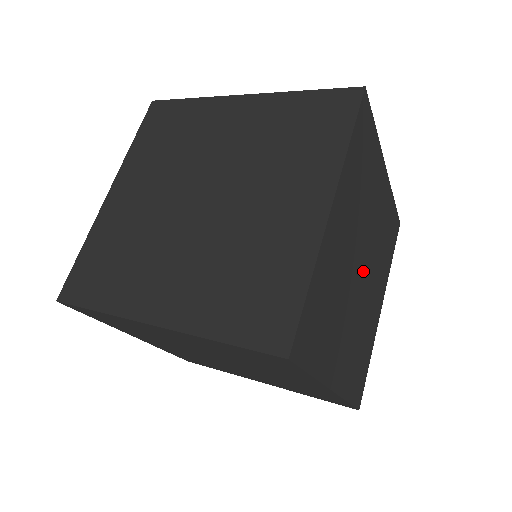
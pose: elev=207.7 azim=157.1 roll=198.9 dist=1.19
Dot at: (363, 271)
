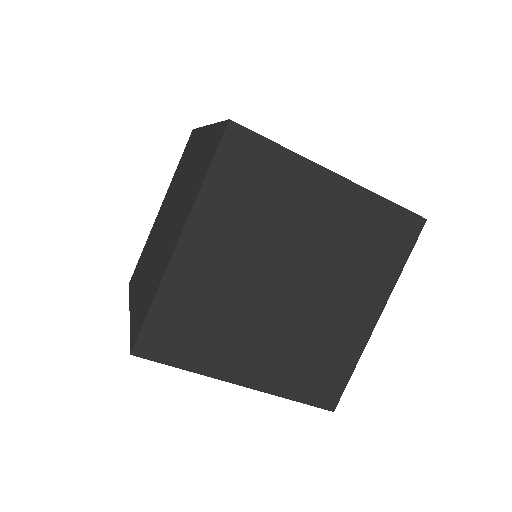
Dot at: occluded
